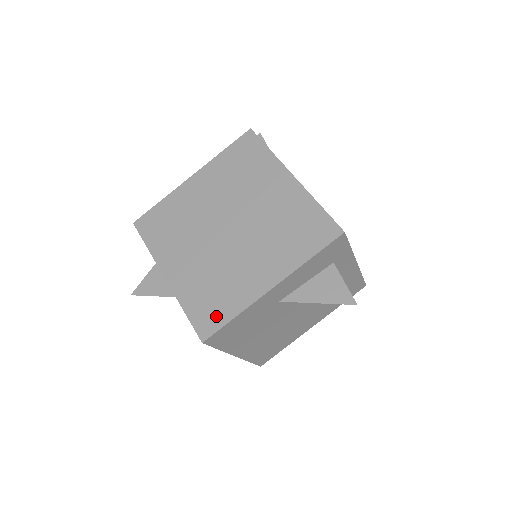
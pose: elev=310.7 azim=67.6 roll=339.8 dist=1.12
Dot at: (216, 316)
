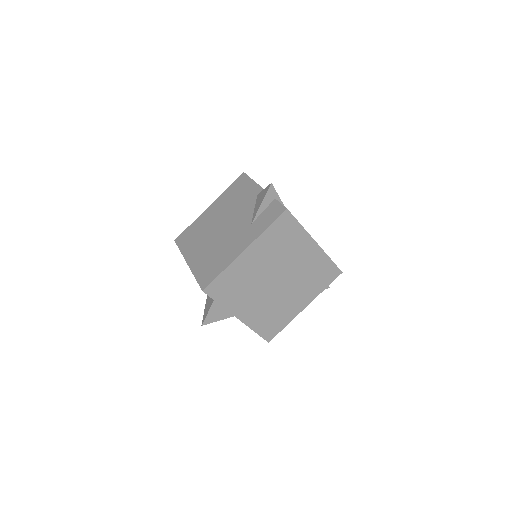
Dot at: (275, 329)
